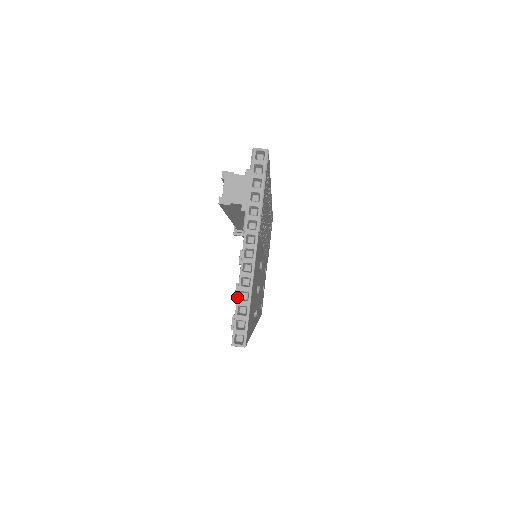
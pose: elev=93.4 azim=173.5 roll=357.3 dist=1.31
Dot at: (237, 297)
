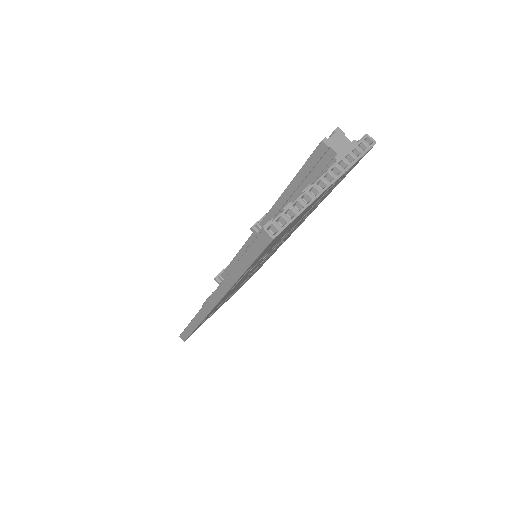
Dot at: (293, 202)
